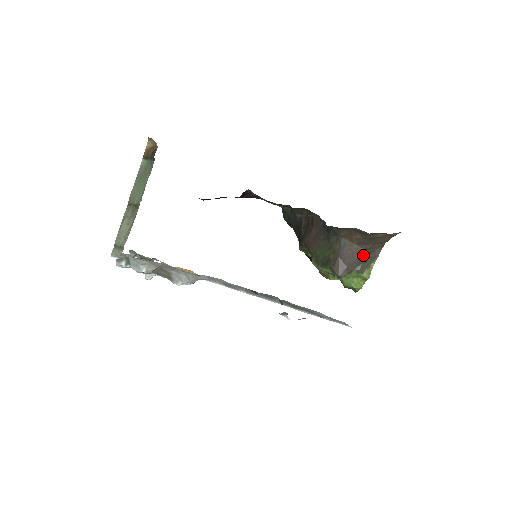
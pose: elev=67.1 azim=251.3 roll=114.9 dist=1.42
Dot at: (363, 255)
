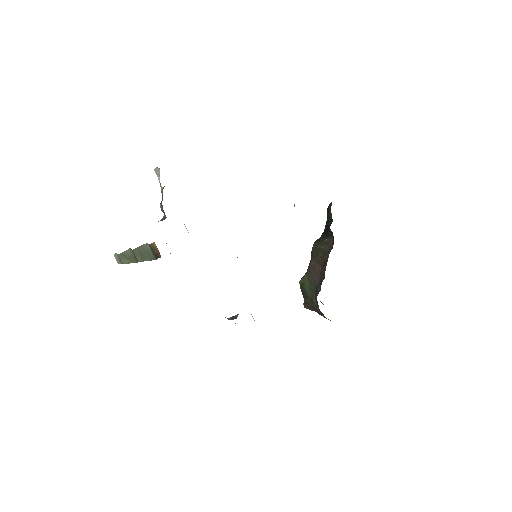
Dot at: occluded
